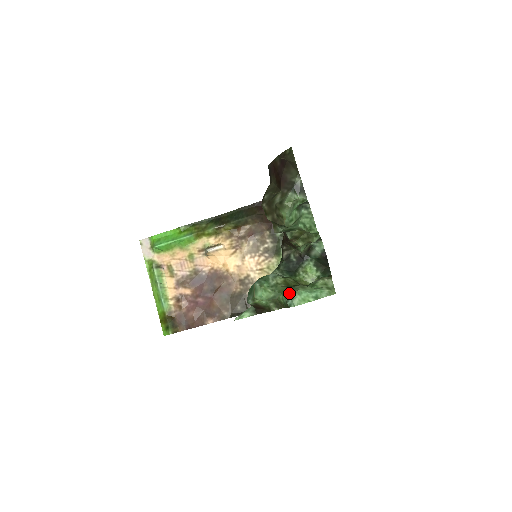
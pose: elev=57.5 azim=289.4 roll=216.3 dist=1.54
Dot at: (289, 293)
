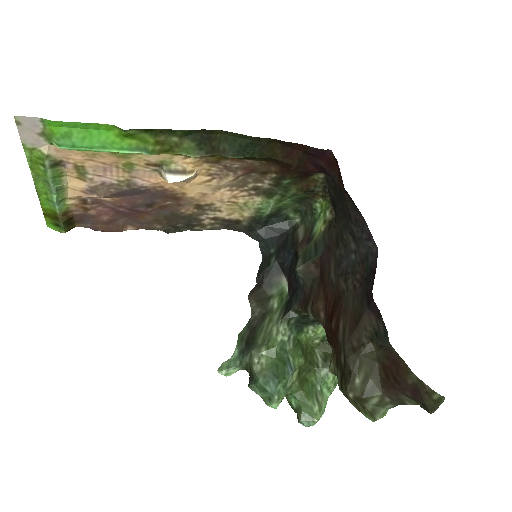
Dot at: (305, 411)
